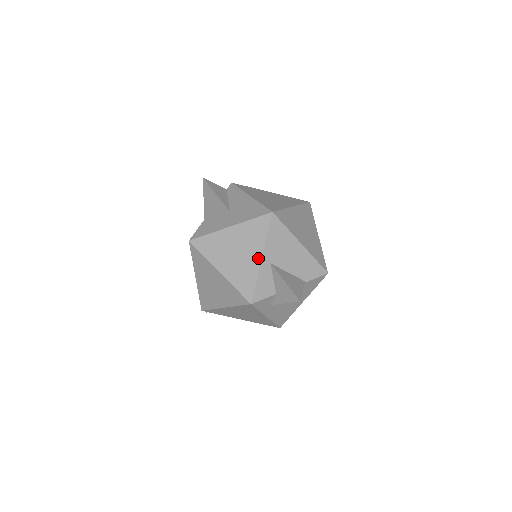
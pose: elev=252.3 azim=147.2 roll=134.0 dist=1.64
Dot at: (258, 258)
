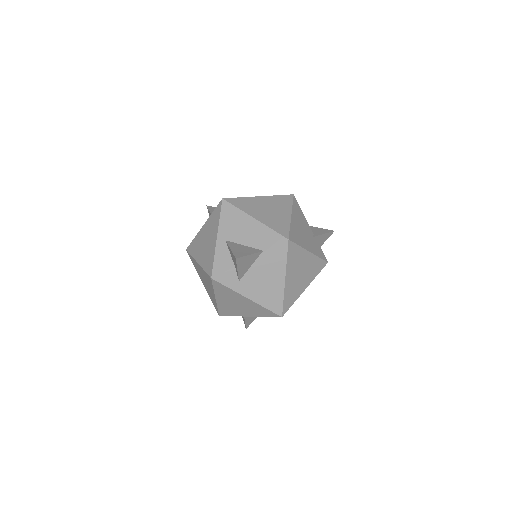
Dot at: (215, 239)
